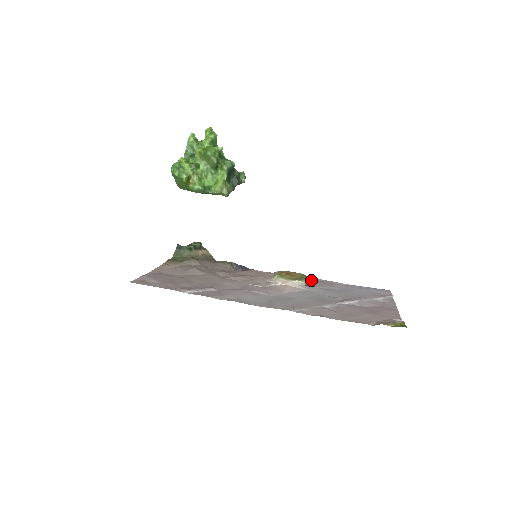
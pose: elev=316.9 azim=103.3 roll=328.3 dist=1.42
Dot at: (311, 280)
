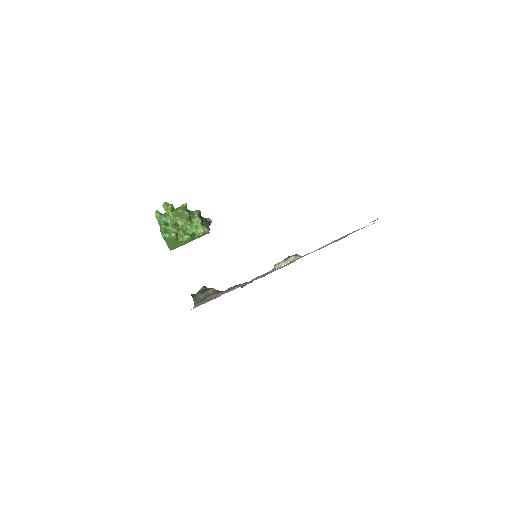
Dot at: occluded
